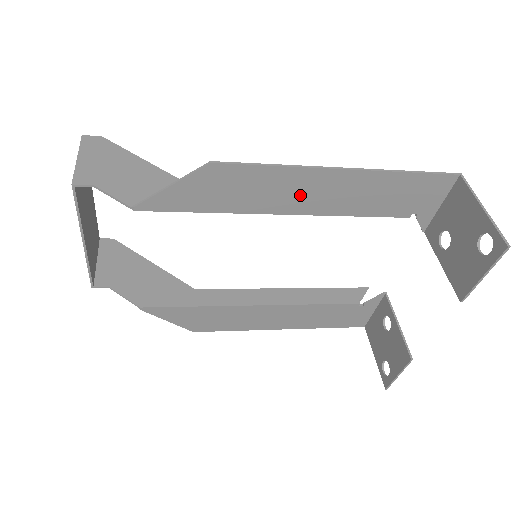
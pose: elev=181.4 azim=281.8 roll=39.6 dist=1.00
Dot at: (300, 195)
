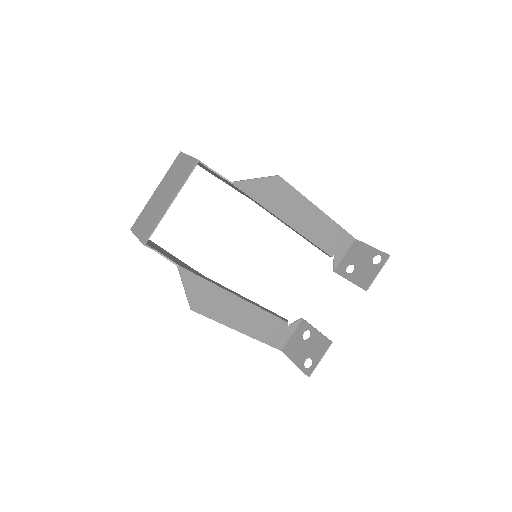
Dot at: (300, 216)
